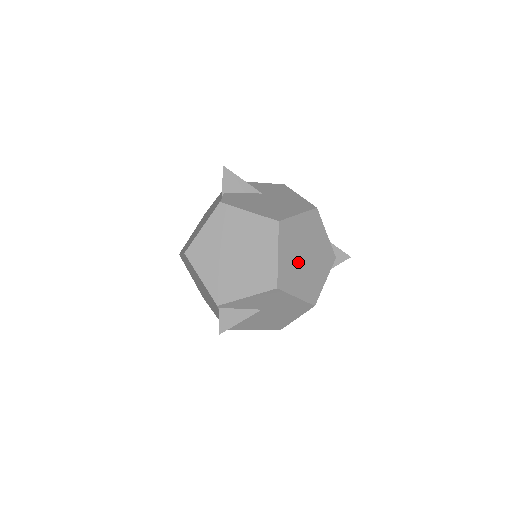
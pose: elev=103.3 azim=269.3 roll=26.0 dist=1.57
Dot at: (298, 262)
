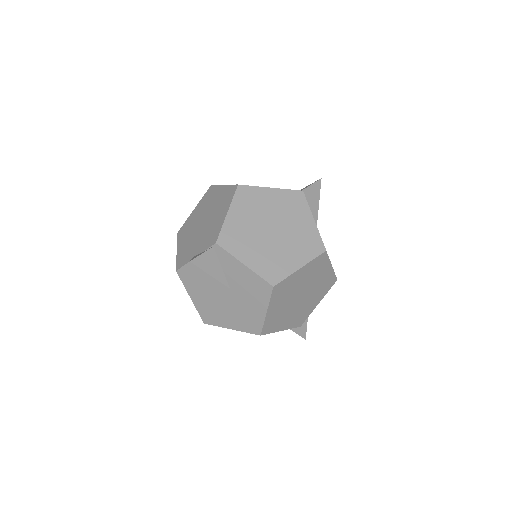
Dot at: (296, 292)
